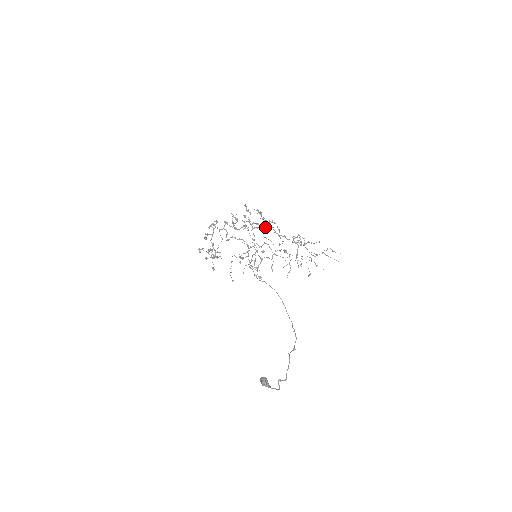
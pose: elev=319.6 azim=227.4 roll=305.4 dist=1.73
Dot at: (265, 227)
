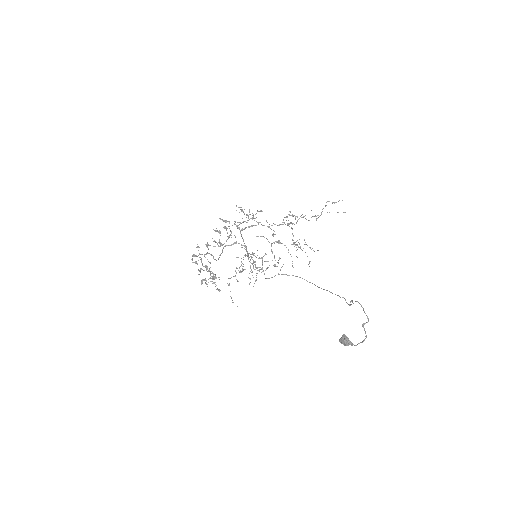
Dot at: (251, 225)
